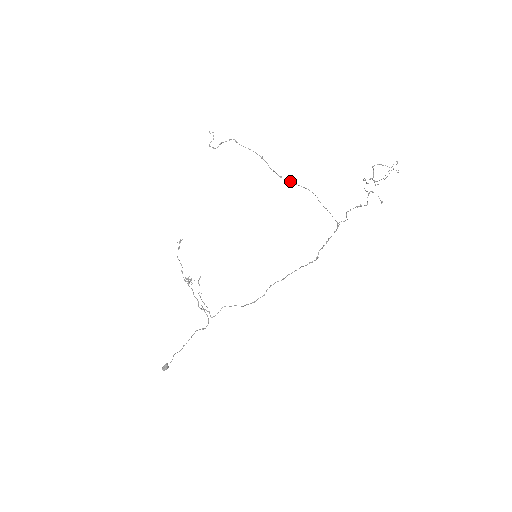
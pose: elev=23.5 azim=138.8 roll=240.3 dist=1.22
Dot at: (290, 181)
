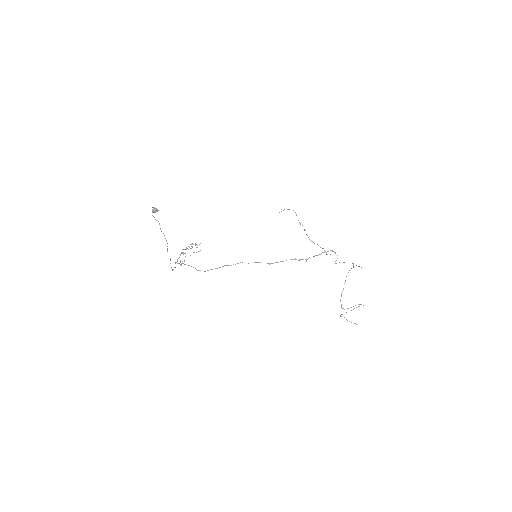
Dot at: (310, 240)
